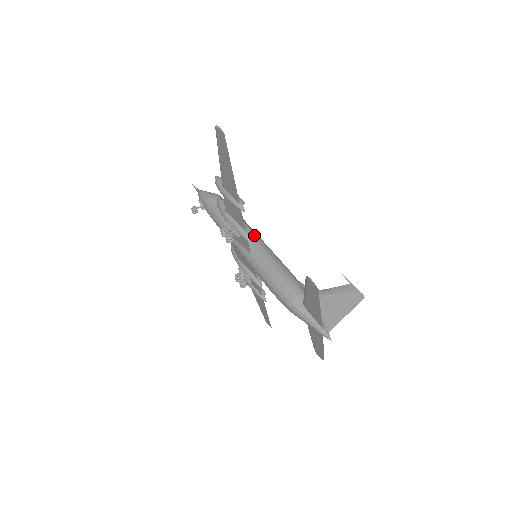
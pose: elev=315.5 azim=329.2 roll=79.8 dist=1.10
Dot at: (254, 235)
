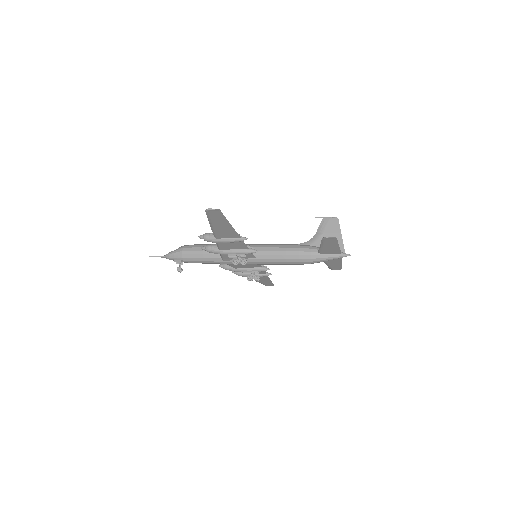
Dot at: occluded
